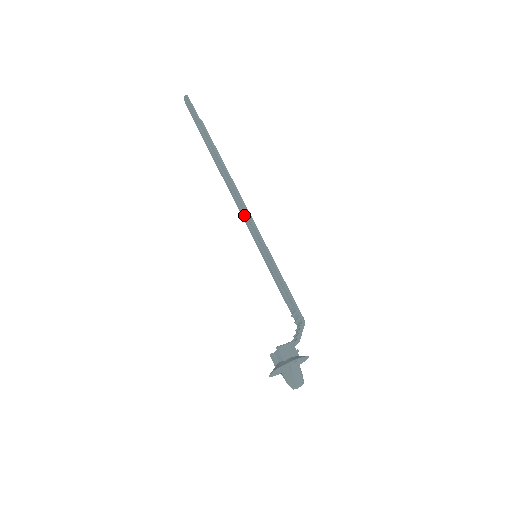
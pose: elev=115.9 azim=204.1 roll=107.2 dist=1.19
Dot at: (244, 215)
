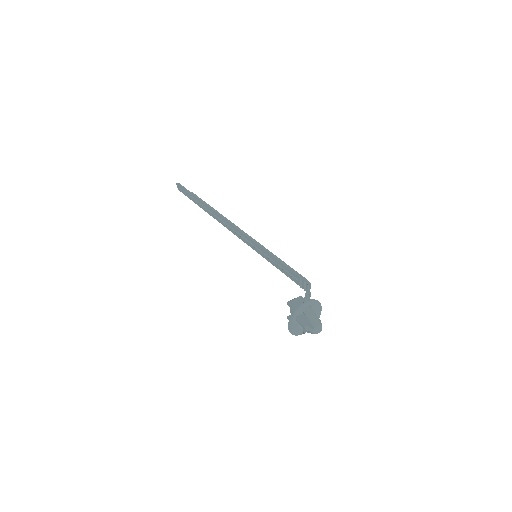
Dot at: (239, 235)
